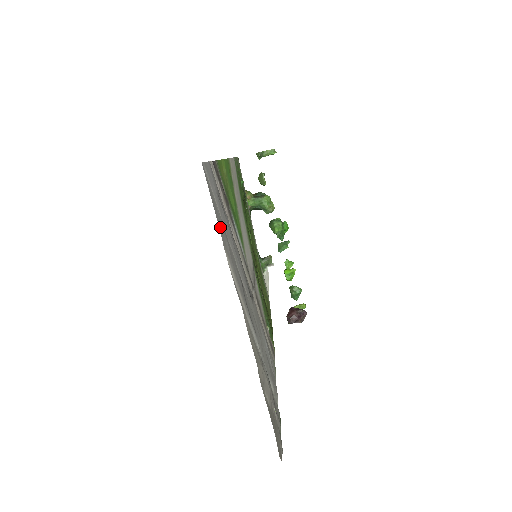
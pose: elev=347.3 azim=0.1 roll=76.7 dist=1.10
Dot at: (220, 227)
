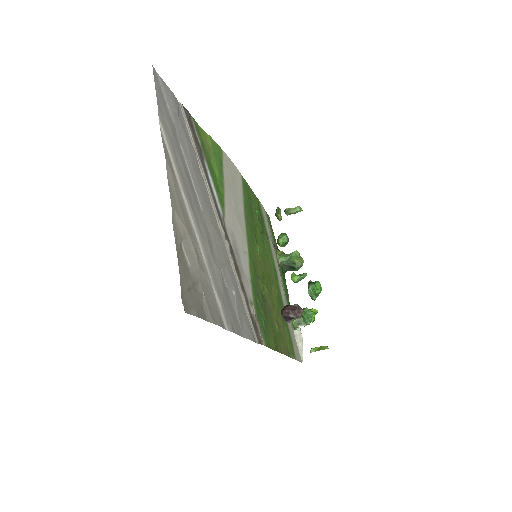
Dot at: (162, 109)
